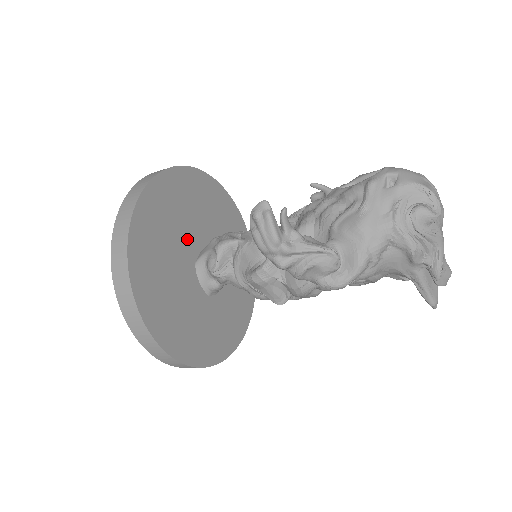
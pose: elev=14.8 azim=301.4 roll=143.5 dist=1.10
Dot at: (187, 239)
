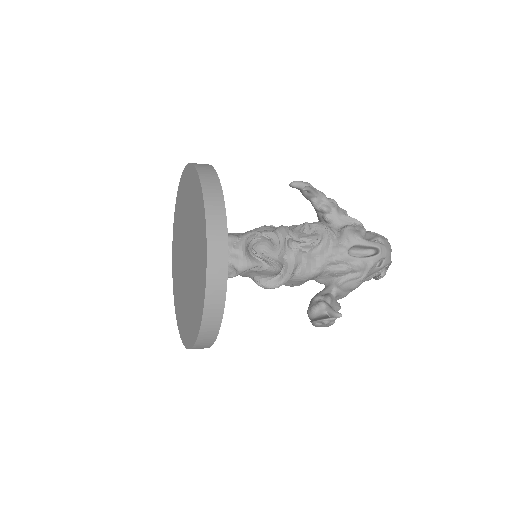
Dot at: occluded
